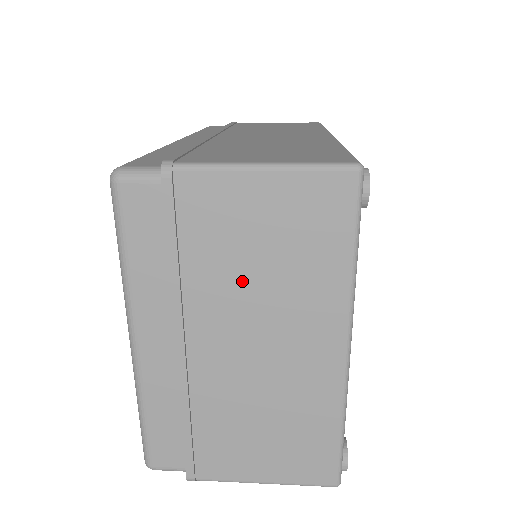
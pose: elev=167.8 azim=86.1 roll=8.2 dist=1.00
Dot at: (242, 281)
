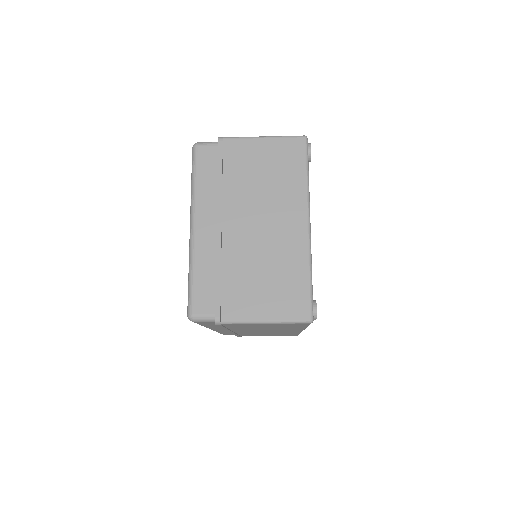
Dot at: (253, 188)
